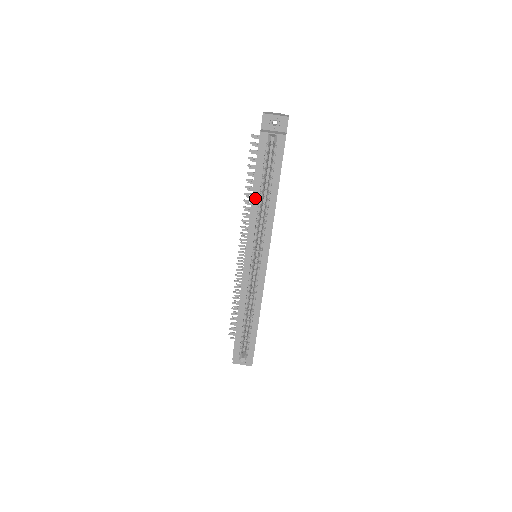
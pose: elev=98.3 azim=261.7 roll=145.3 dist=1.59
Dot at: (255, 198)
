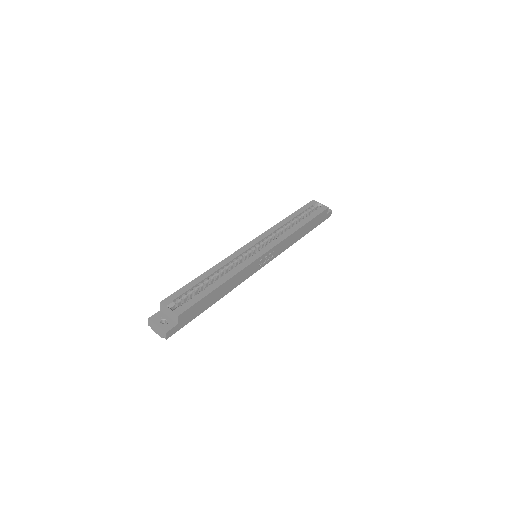
Dot at: (287, 219)
